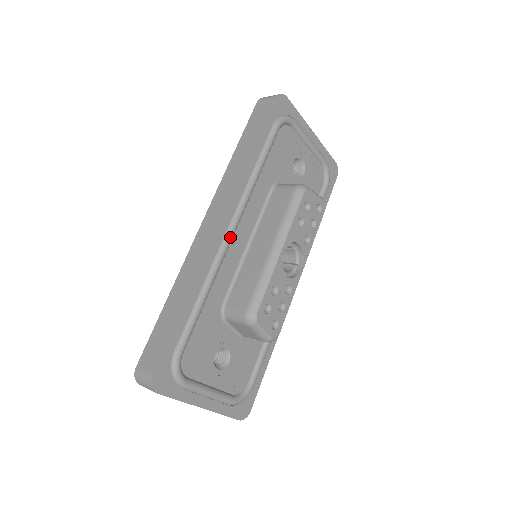
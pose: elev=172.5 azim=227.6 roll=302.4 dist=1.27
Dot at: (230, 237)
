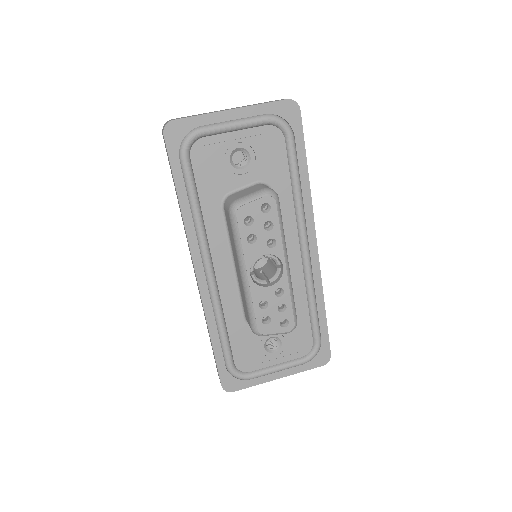
Dot at: (210, 278)
